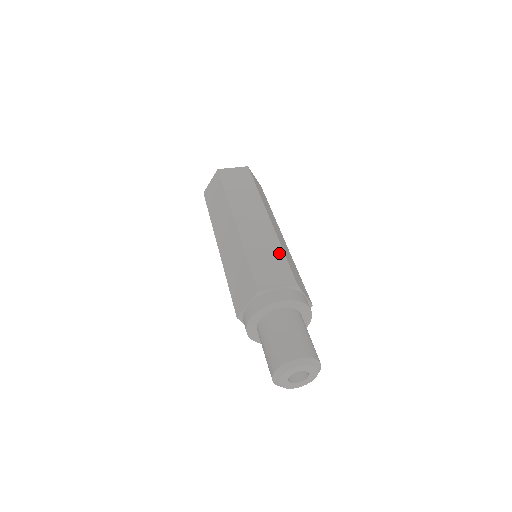
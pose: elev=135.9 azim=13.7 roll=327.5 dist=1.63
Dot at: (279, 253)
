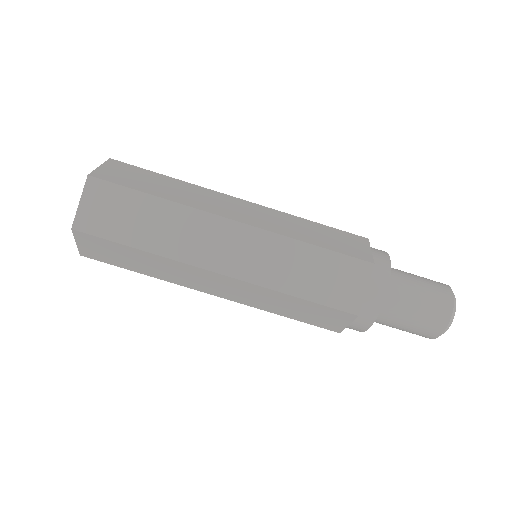
Dot at: (295, 301)
